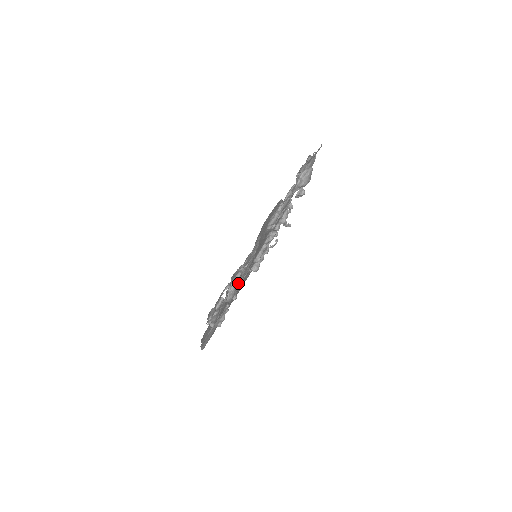
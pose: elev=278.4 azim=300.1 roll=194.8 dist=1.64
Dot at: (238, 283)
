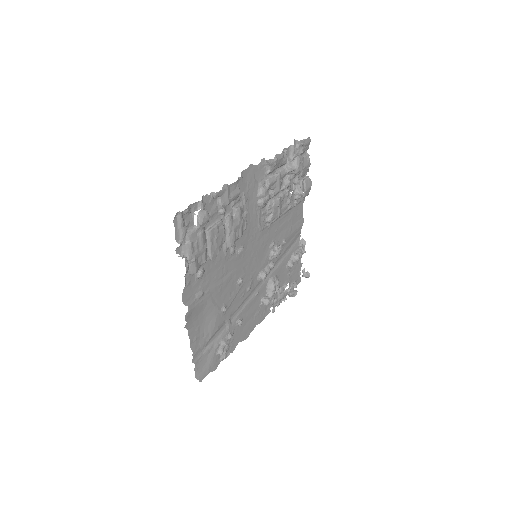
Dot at: (221, 238)
